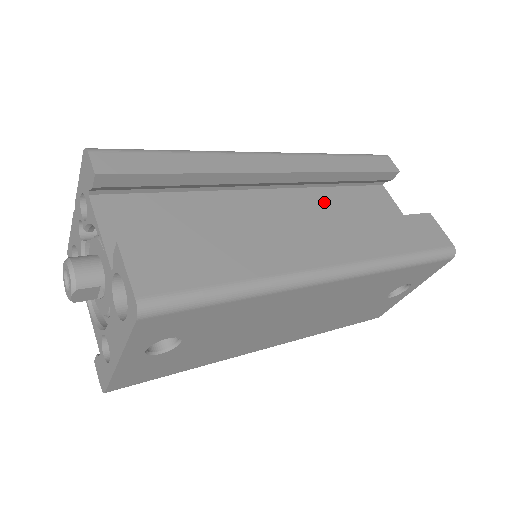
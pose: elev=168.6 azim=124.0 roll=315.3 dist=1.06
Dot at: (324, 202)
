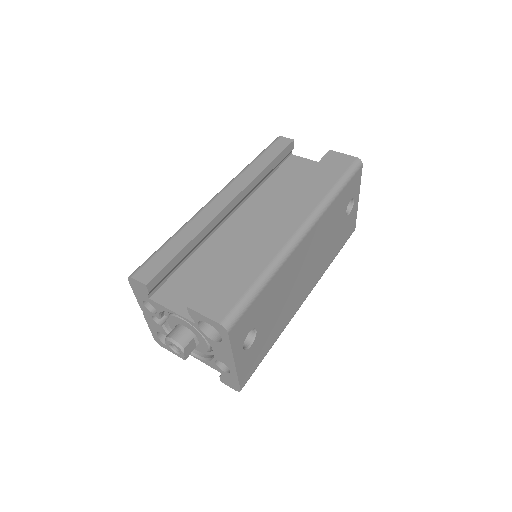
Dot at: (267, 195)
